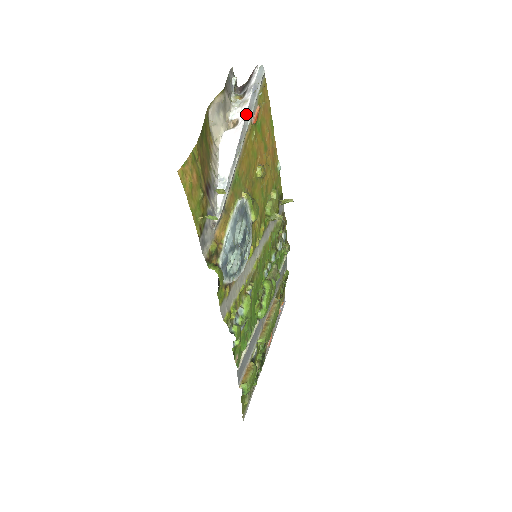
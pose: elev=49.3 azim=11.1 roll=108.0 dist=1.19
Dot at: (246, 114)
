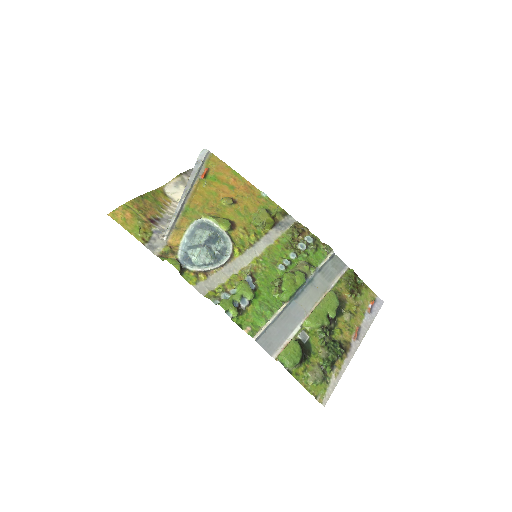
Dot at: (190, 176)
